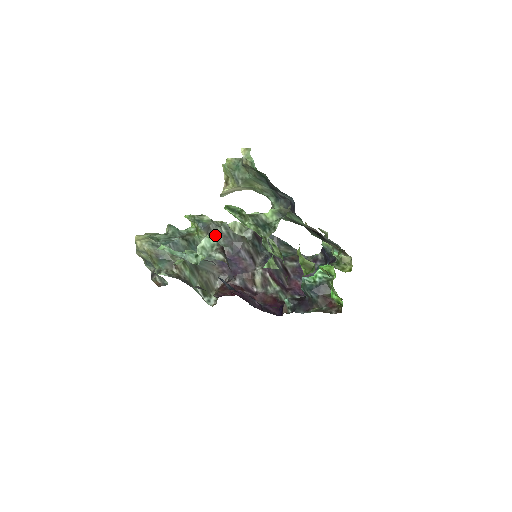
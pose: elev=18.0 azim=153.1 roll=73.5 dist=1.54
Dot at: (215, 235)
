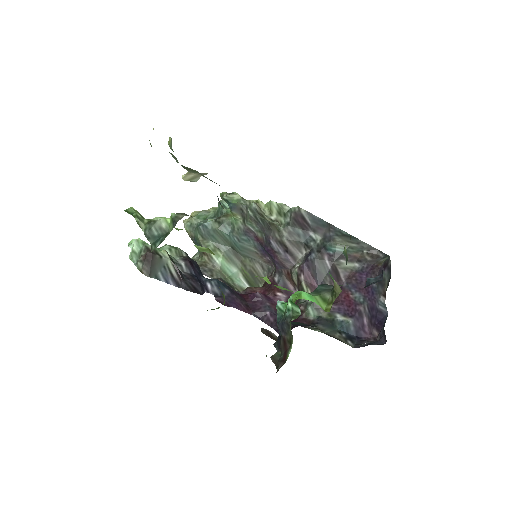
Dot at: (247, 218)
